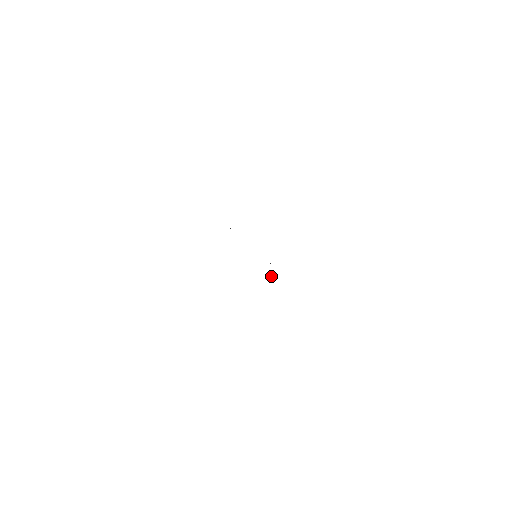
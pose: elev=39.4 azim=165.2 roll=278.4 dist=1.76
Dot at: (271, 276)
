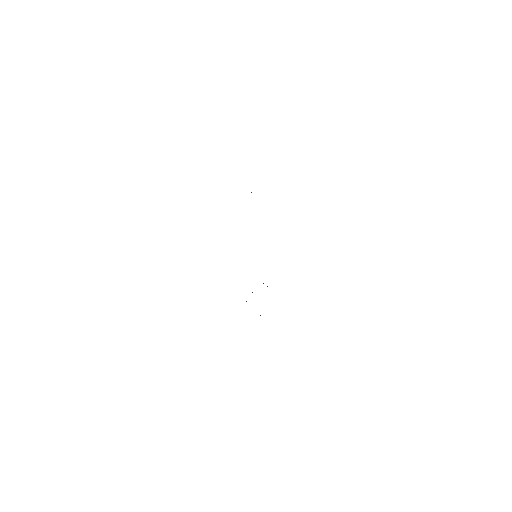
Dot at: occluded
